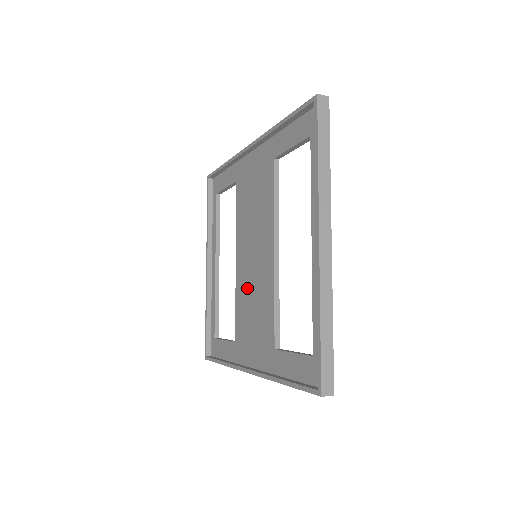
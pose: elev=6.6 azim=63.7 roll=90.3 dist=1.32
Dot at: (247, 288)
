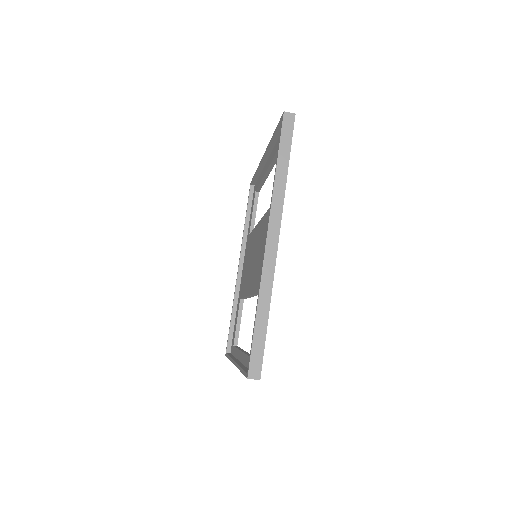
Dot at: (256, 267)
